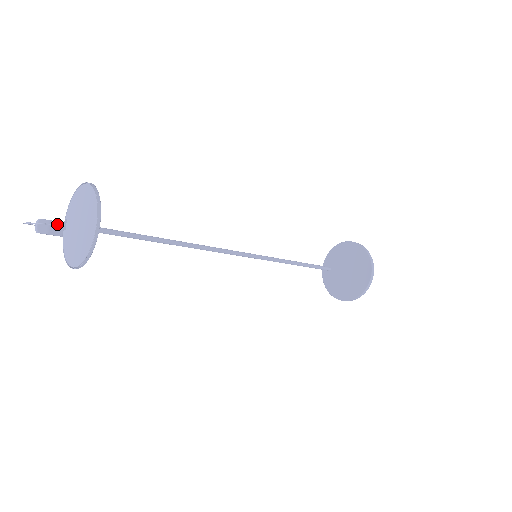
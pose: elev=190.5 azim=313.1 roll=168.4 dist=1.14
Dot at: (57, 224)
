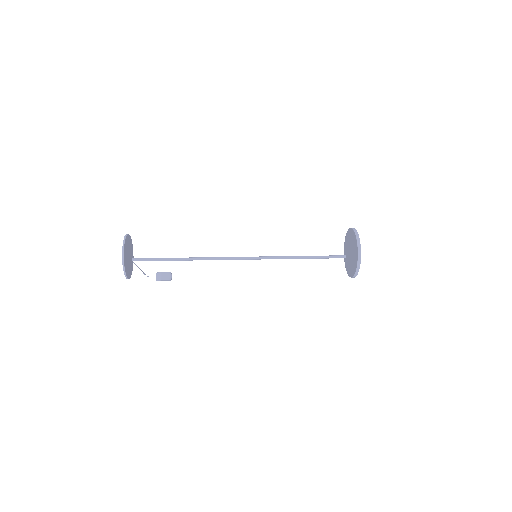
Dot at: occluded
